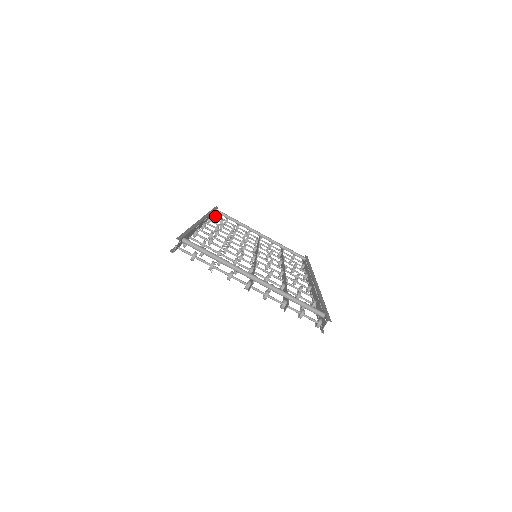
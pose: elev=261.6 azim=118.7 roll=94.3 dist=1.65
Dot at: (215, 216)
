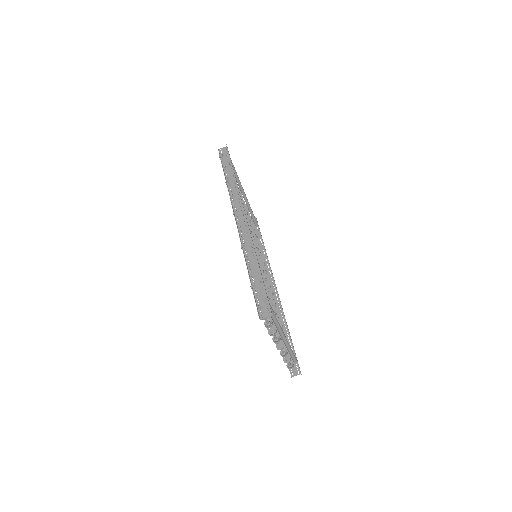
Dot at: (222, 156)
